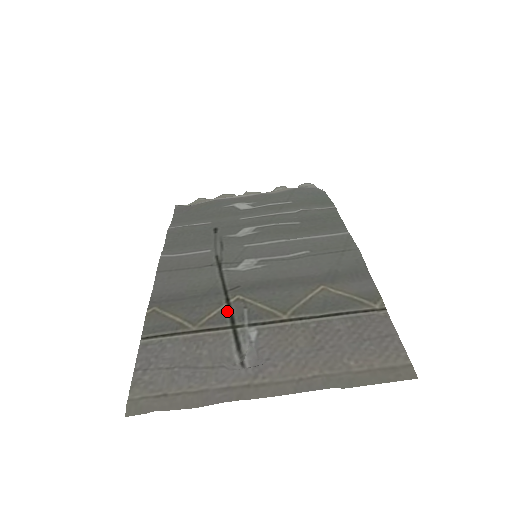
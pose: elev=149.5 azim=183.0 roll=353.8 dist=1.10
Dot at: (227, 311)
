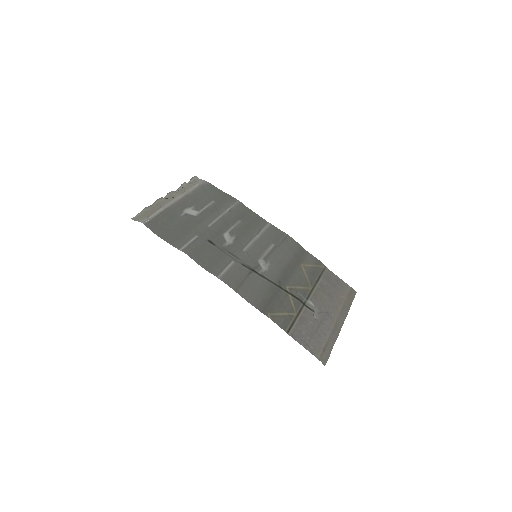
Dot at: (295, 298)
